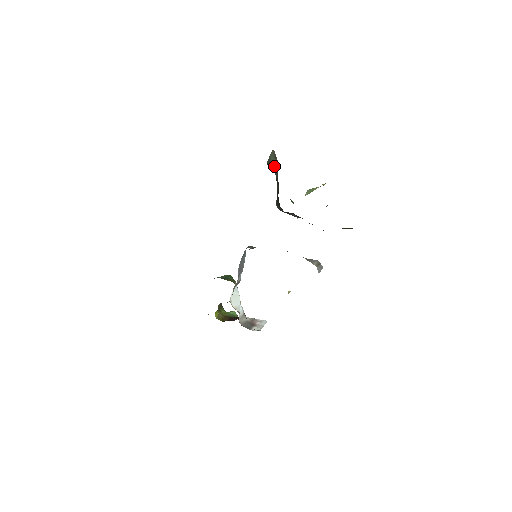
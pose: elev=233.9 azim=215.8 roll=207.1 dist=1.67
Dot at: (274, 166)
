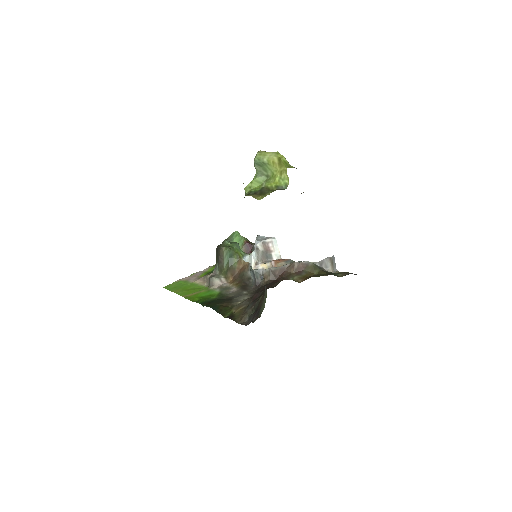
Dot at: occluded
